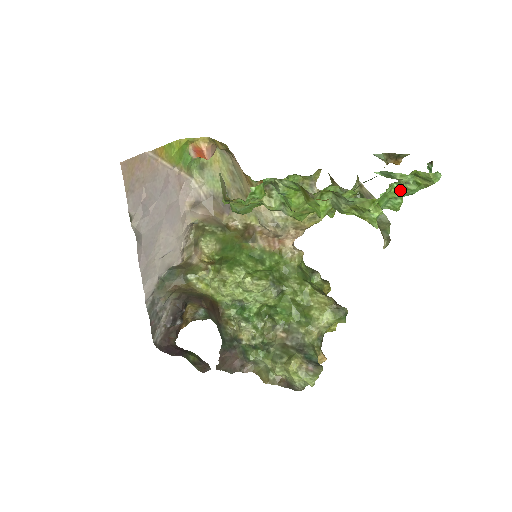
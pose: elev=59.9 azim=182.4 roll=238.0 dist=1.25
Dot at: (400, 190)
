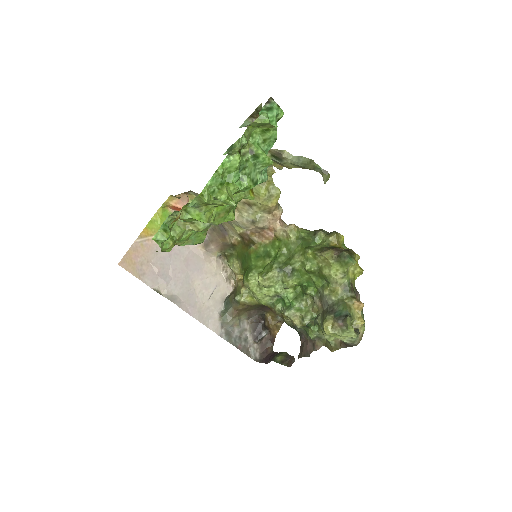
Dot at: (235, 159)
